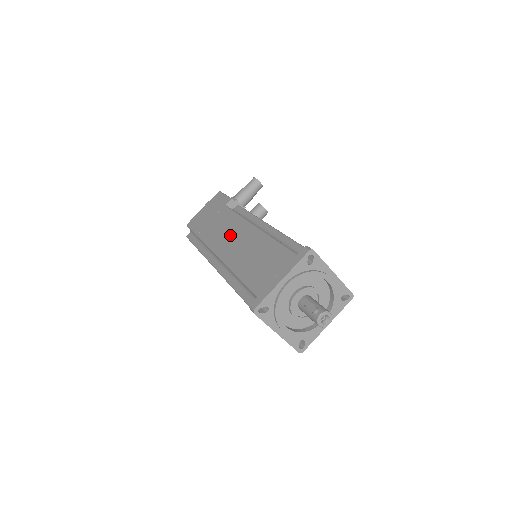
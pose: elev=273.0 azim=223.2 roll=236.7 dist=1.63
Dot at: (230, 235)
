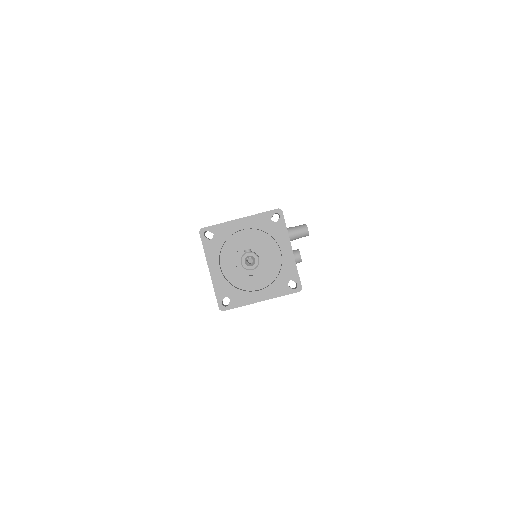
Dot at: occluded
